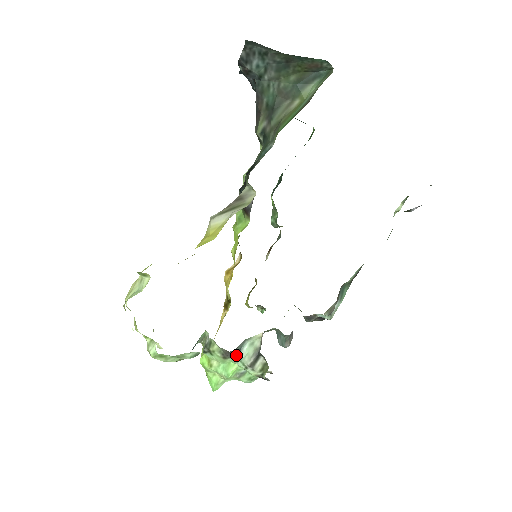
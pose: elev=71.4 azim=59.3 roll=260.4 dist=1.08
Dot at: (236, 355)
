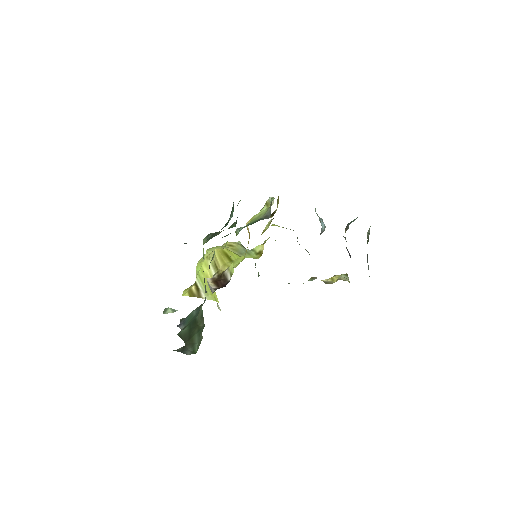
Dot at: occluded
